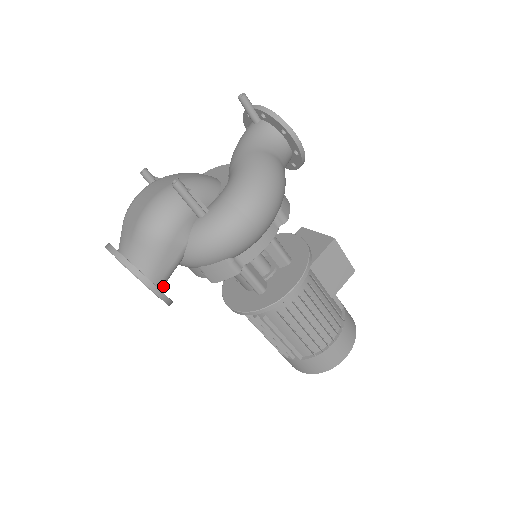
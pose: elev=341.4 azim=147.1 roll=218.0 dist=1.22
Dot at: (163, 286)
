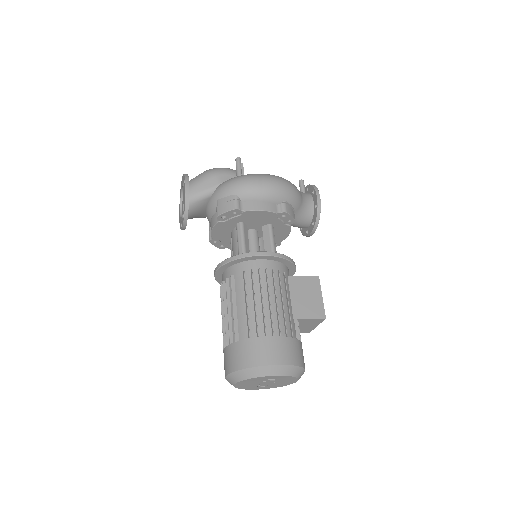
Dot at: (191, 202)
